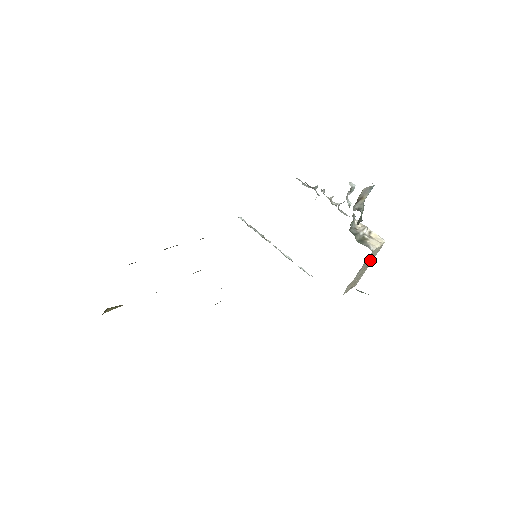
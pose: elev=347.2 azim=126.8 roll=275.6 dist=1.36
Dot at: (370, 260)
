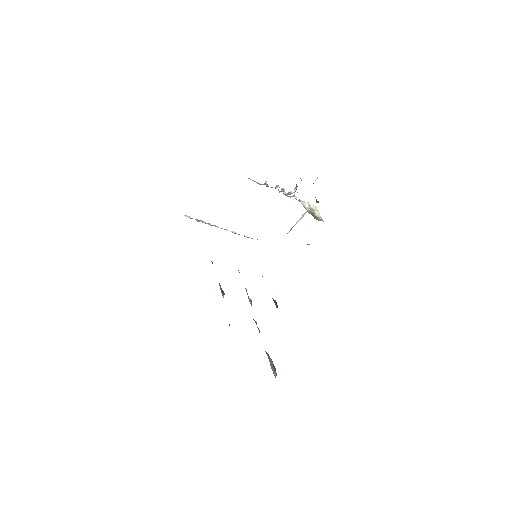
Dot at: occluded
